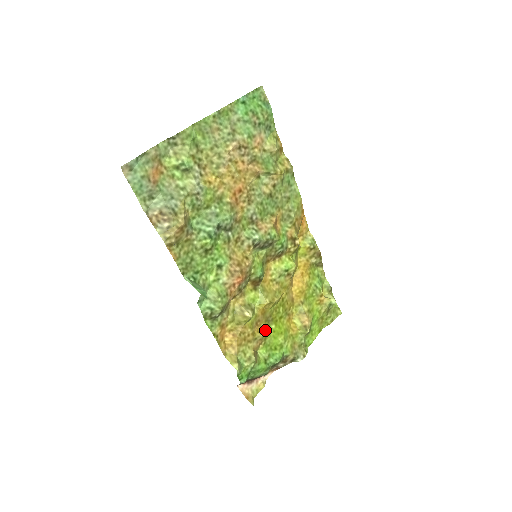
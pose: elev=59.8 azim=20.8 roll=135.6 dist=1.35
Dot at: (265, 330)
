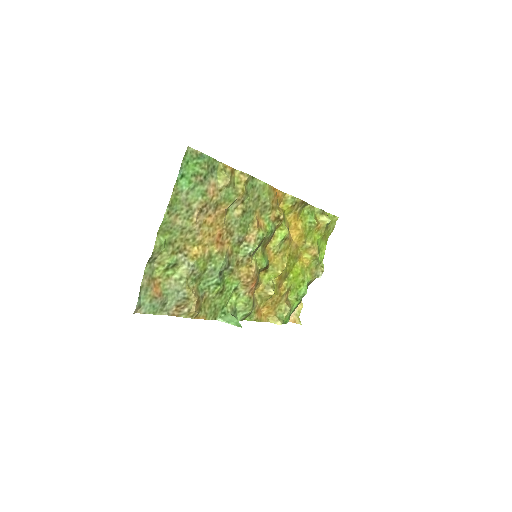
Dot at: (287, 284)
